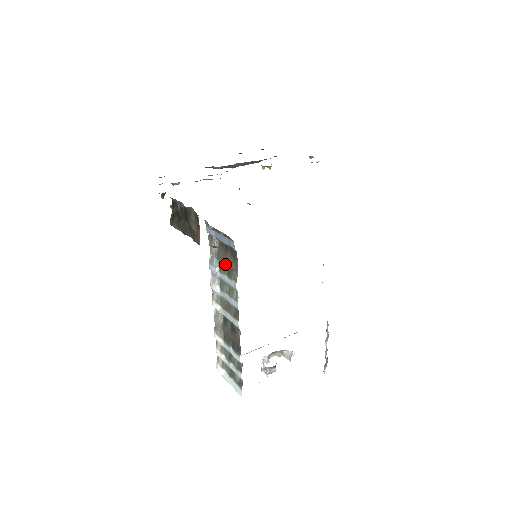
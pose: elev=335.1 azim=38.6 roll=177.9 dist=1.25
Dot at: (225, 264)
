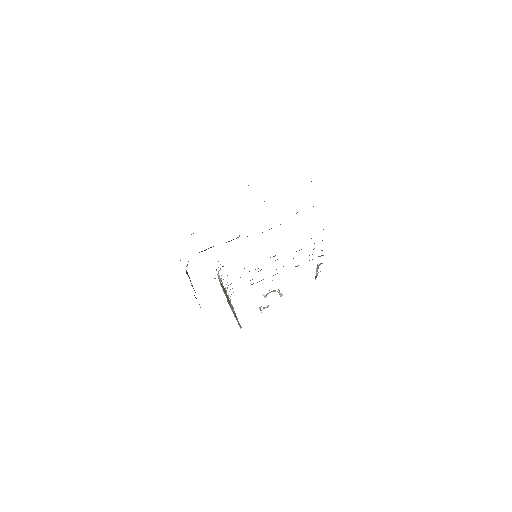
Dot at: (225, 293)
